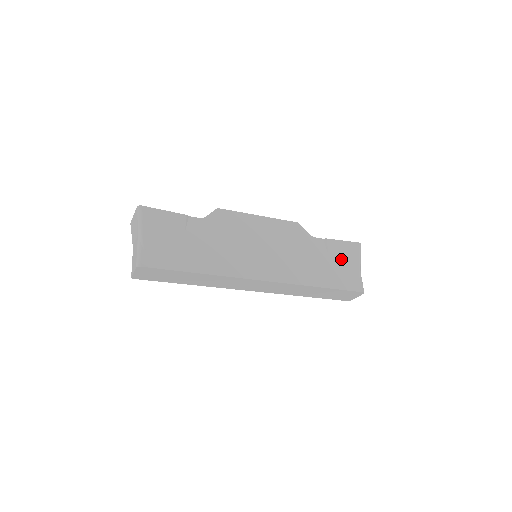
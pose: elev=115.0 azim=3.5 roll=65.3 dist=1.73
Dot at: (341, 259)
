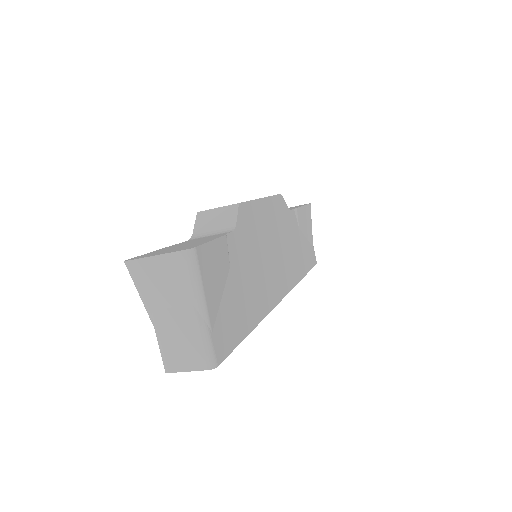
Dot at: (305, 230)
